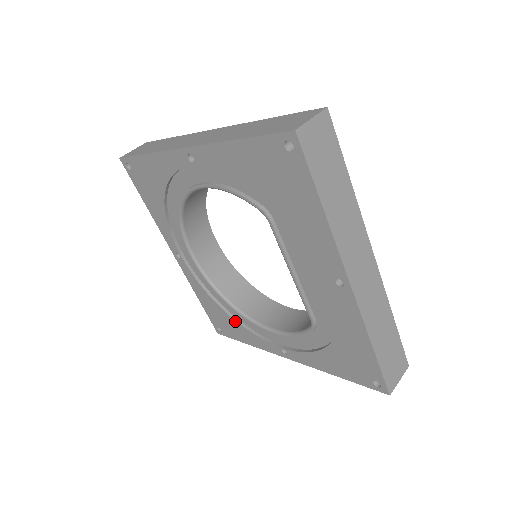
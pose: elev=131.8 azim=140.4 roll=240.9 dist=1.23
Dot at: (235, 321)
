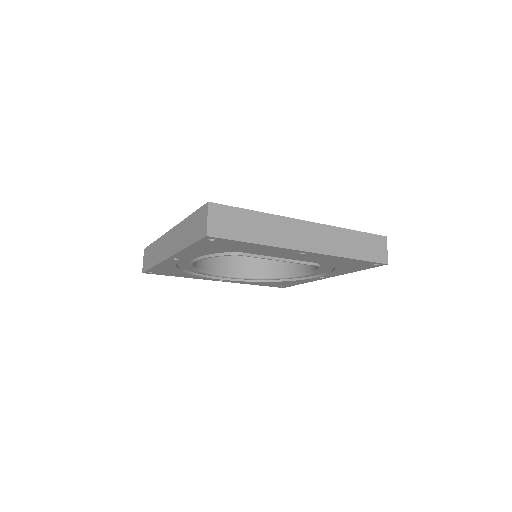
Dot at: occluded
